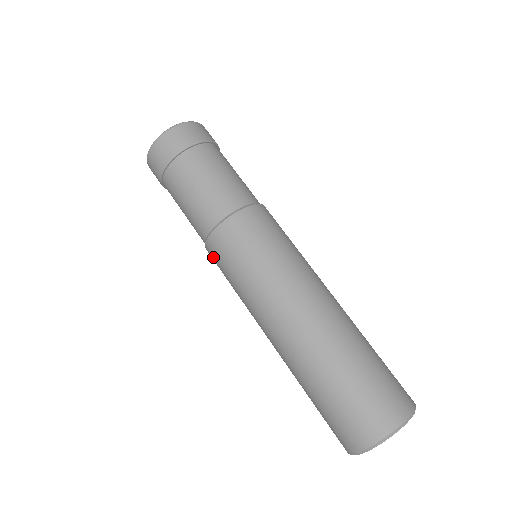
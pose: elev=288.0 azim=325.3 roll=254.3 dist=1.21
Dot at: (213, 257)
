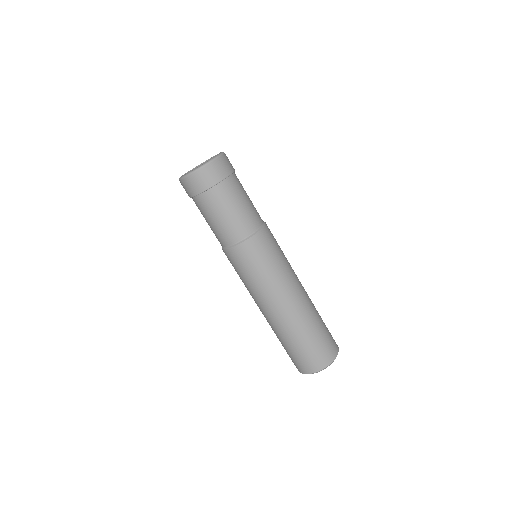
Dot at: (228, 258)
